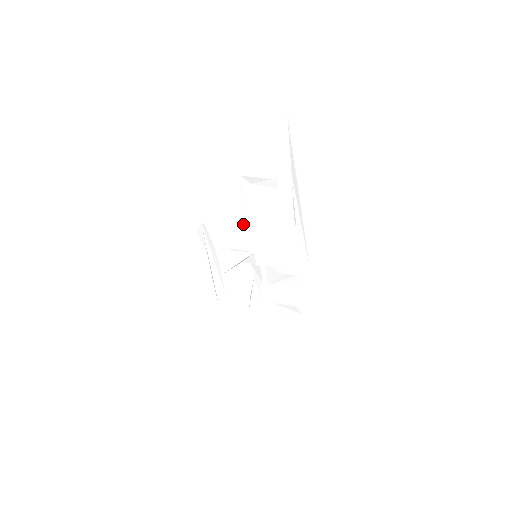
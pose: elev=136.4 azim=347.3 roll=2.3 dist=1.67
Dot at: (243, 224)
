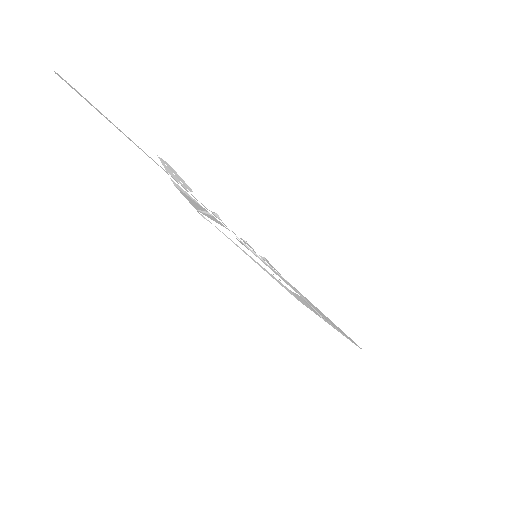
Dot at: (208, 216)
